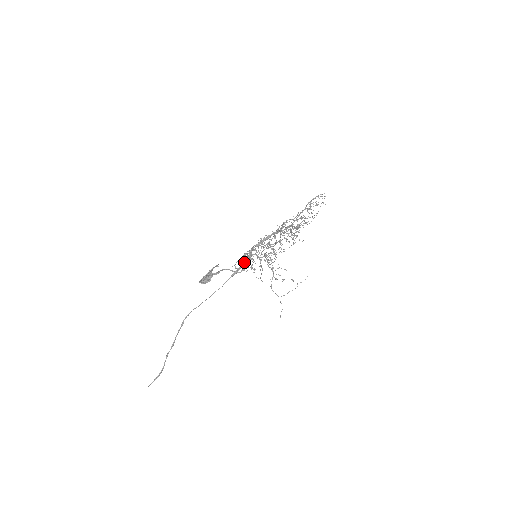
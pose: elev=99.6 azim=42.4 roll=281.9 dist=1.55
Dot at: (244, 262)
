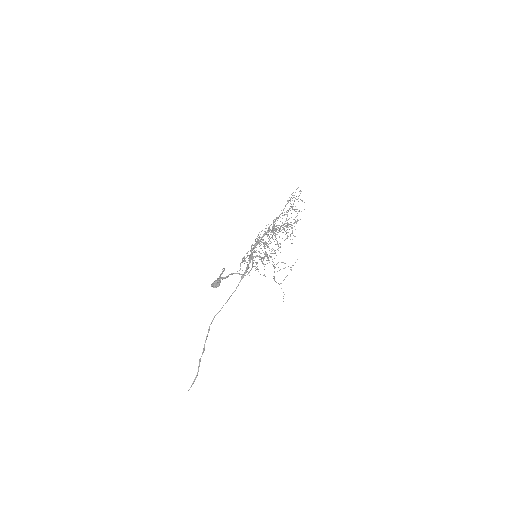
Dot at: (248, 264)
